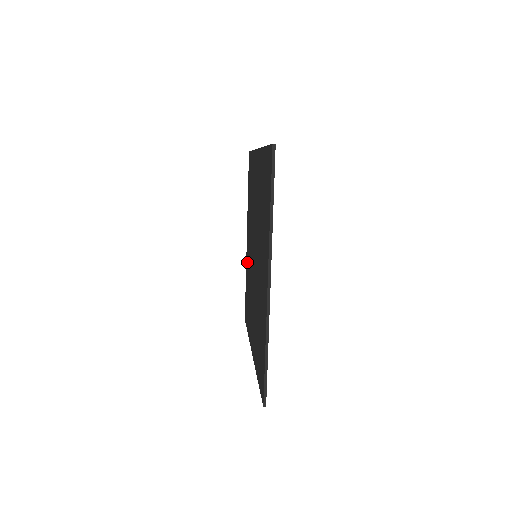
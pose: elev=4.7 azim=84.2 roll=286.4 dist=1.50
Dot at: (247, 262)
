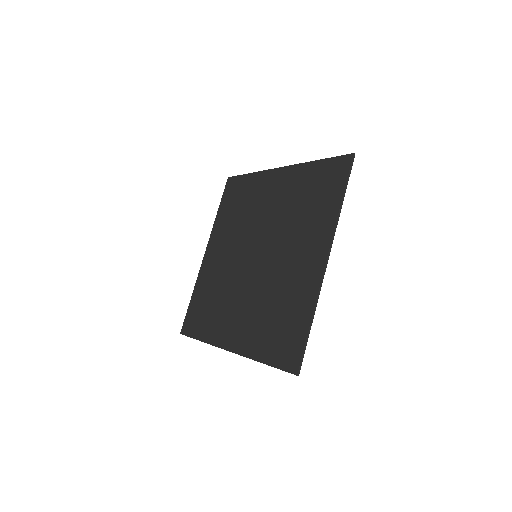
Dot at: (206, 273)
